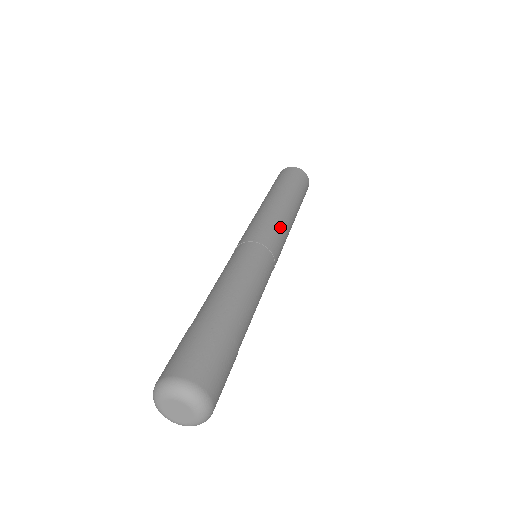
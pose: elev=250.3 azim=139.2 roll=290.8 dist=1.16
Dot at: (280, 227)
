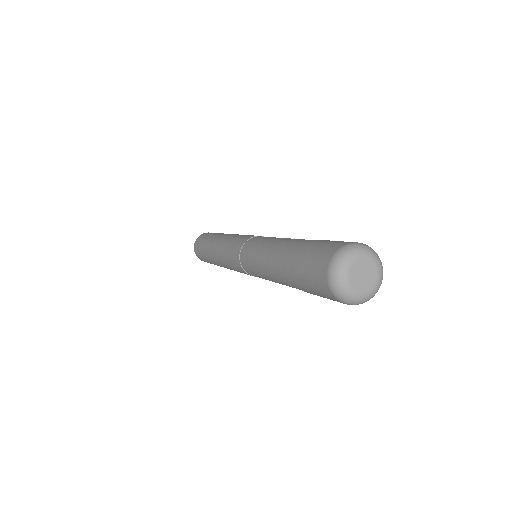
Dot at: occluded
